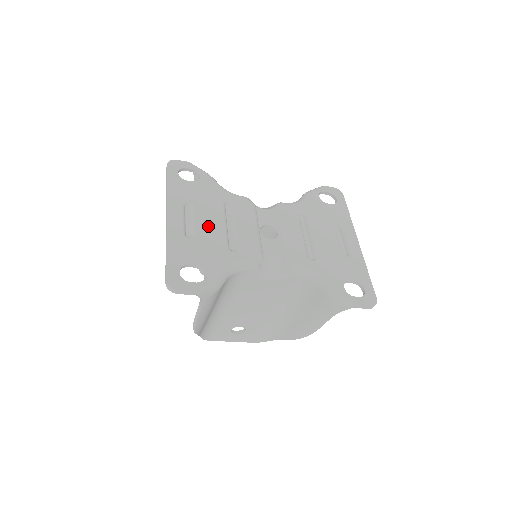
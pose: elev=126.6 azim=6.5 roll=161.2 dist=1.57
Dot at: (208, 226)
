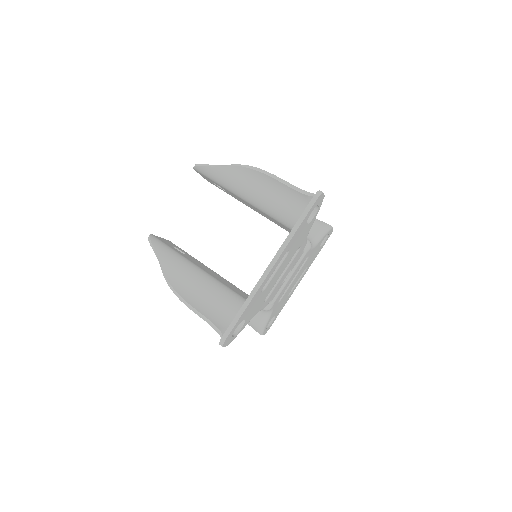
Dot at: (276, 278)
